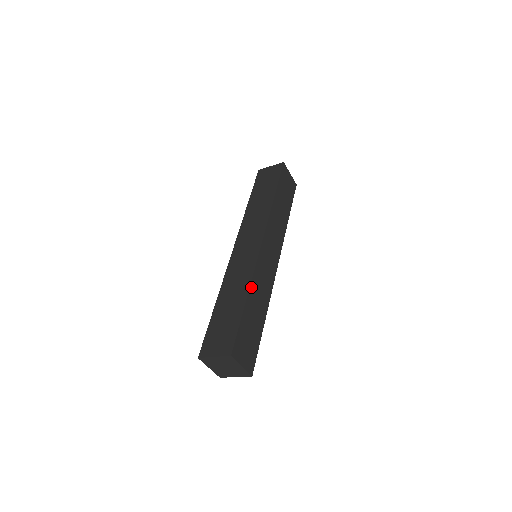
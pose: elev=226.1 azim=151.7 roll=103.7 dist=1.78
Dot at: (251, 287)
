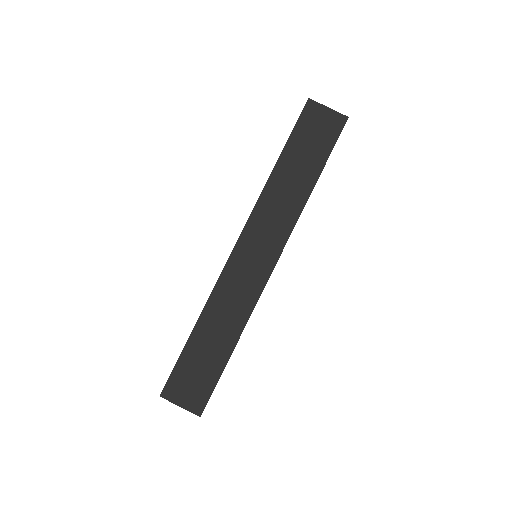
Dot at: occluded
